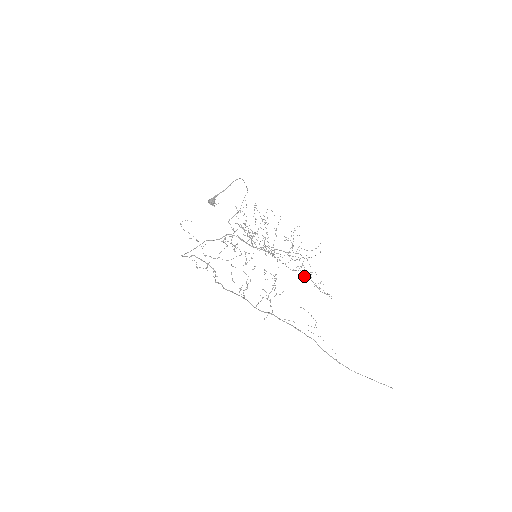
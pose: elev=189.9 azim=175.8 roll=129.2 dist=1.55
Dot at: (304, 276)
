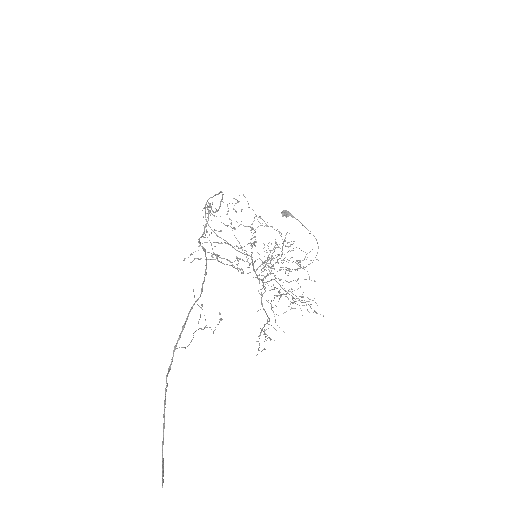
Dot at: occluded
